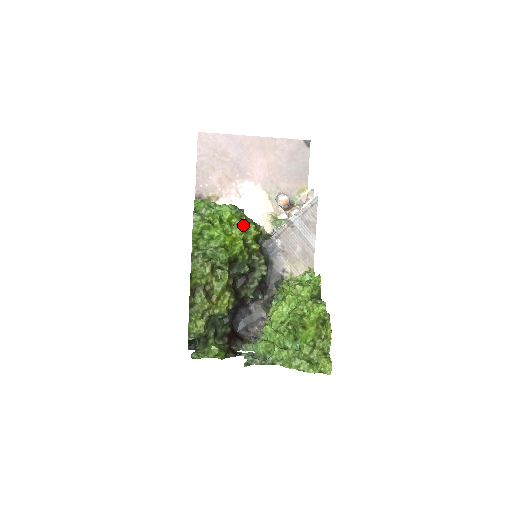
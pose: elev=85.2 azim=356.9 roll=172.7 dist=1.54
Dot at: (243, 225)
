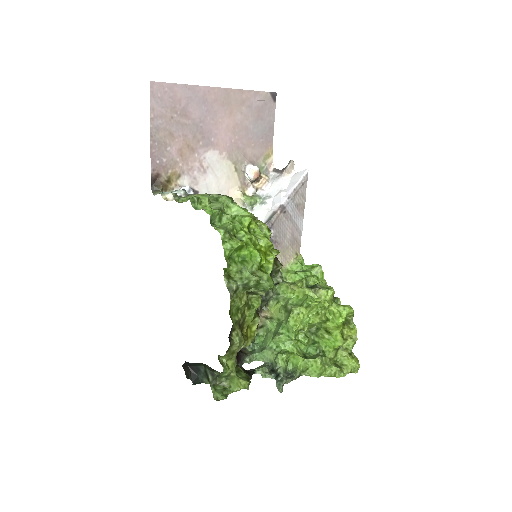
Dot at: occluded
